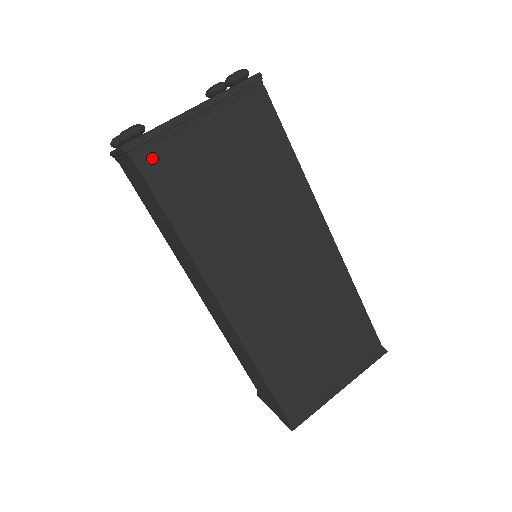
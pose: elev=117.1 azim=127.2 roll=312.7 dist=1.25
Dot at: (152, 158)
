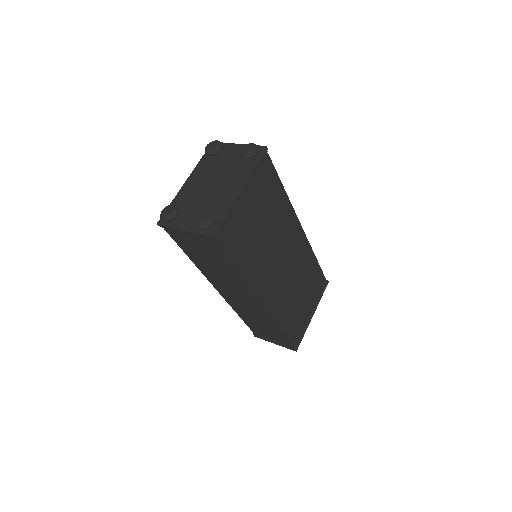
Dot at: (224, 234)
